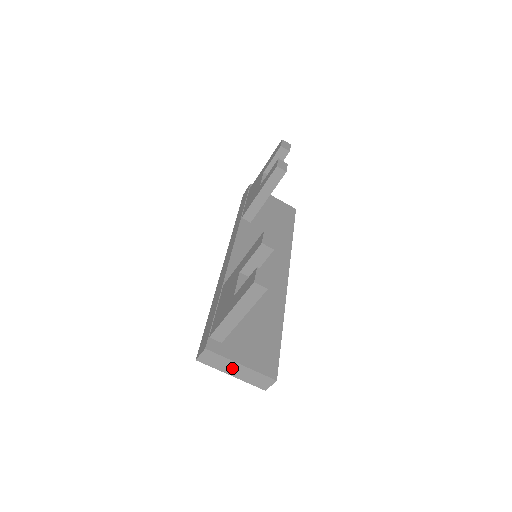
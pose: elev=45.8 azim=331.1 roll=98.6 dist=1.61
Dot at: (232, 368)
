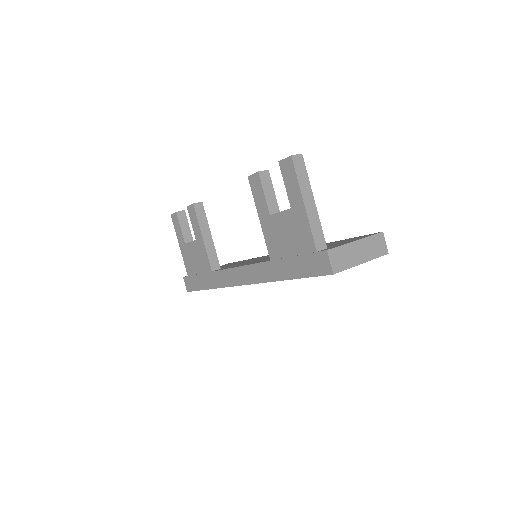
Dot at: (356, 253)
